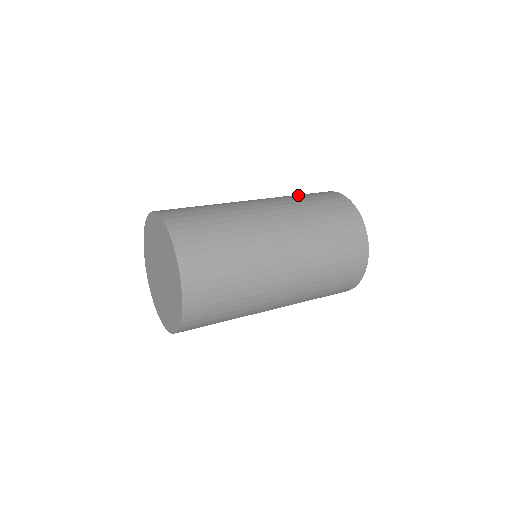
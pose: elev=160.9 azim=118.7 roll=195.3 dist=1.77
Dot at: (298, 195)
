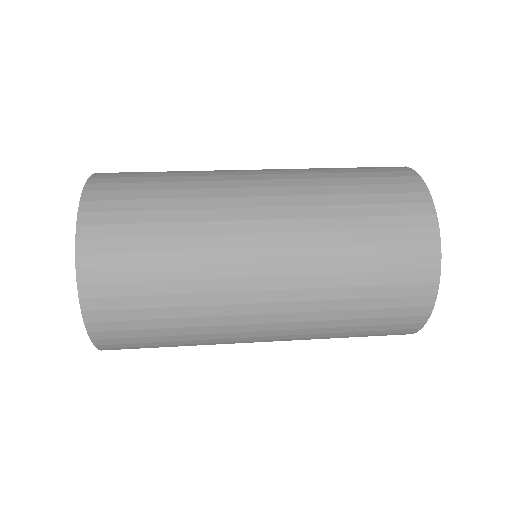
Dot at: occluded
